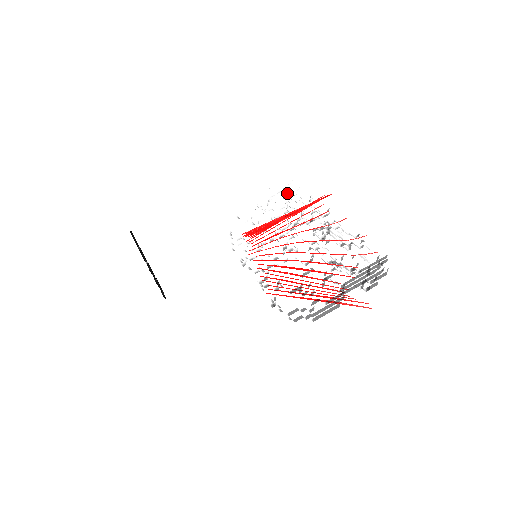
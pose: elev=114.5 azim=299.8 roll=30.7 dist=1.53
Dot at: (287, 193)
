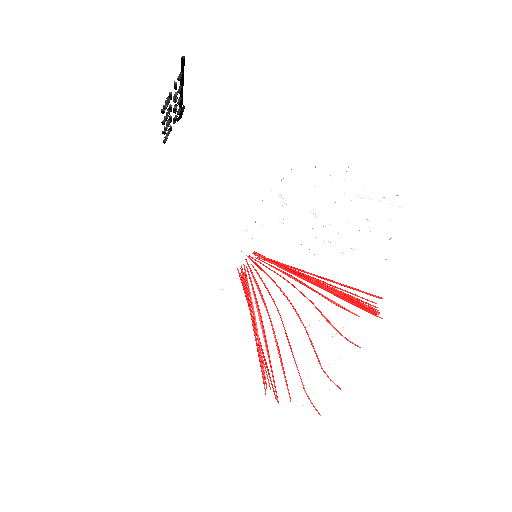
Dot at: occluded
